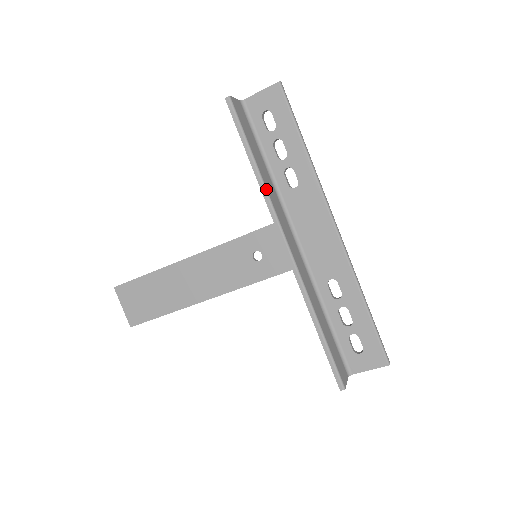
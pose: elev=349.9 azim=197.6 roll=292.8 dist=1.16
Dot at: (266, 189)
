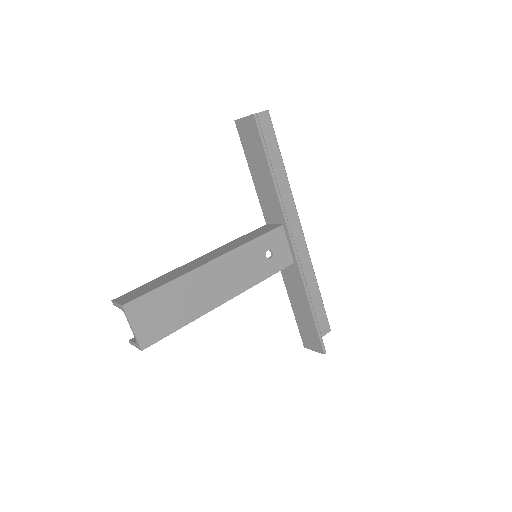
Dot at: occluded
